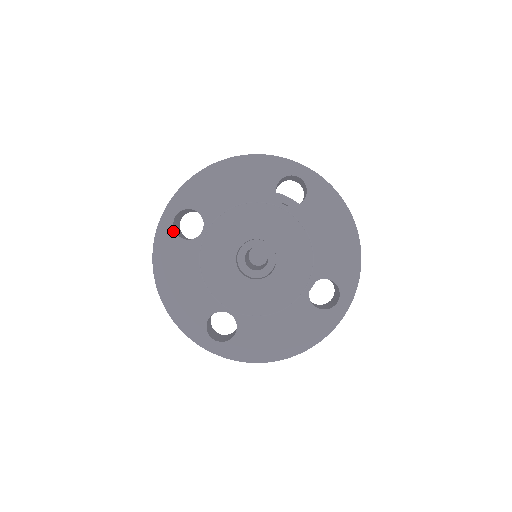
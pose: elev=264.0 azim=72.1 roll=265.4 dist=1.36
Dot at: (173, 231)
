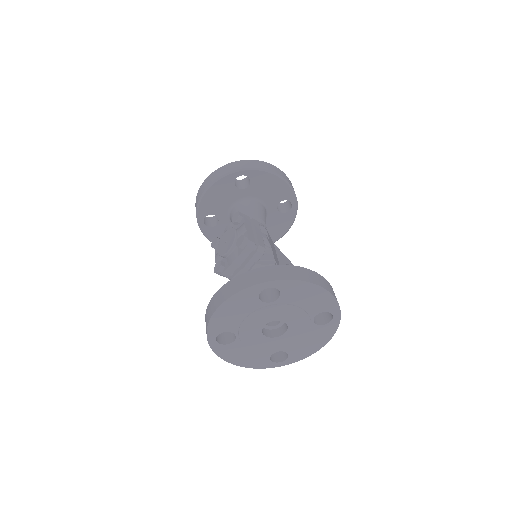
Dot at: (260, 292)
